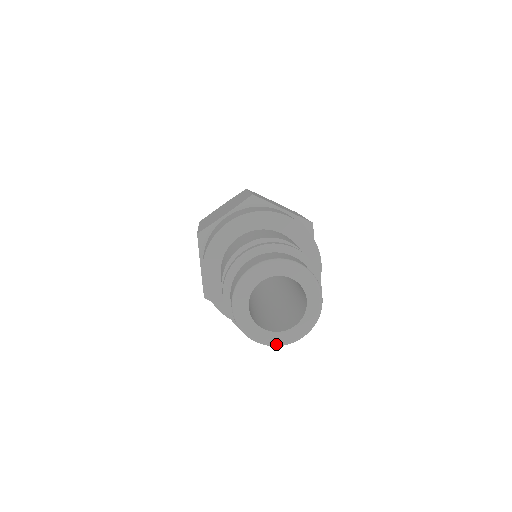
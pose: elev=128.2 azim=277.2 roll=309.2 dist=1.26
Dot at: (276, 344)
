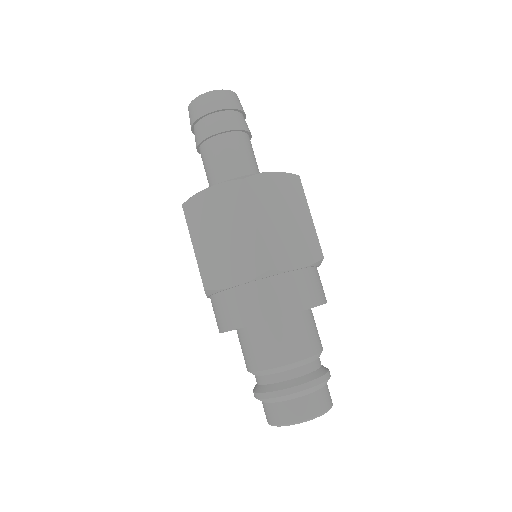
Dot at: occluded
